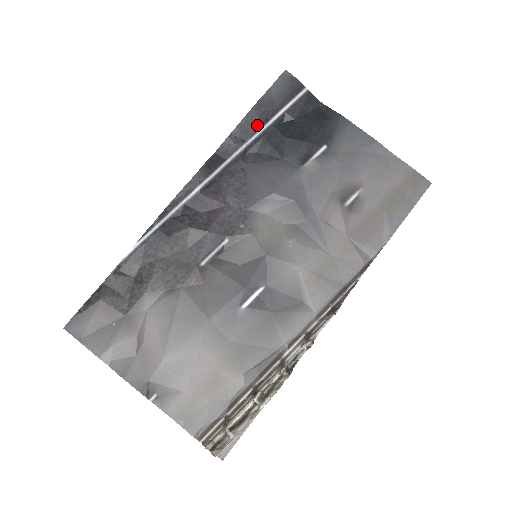
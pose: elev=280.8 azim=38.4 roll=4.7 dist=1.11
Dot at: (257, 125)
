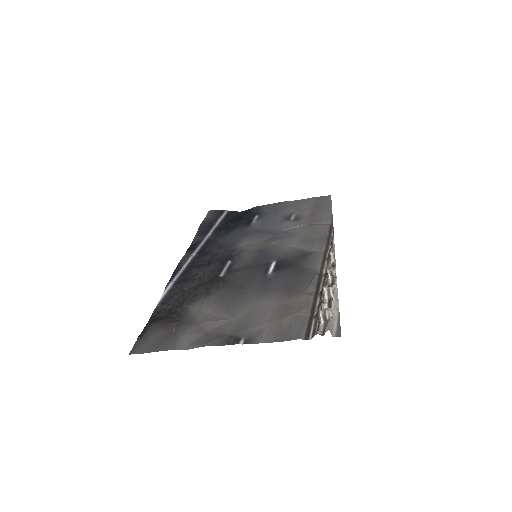
Dot at: (209, 227)
